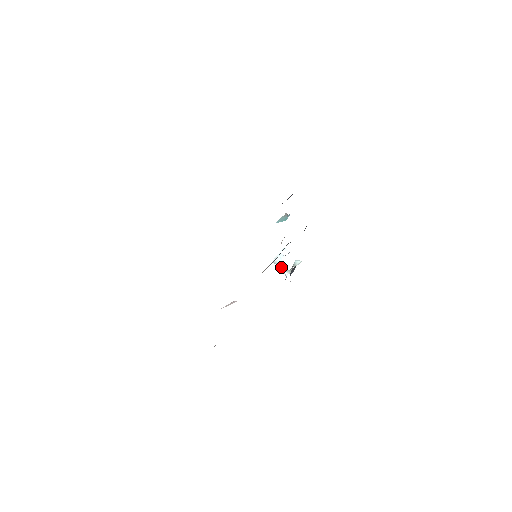
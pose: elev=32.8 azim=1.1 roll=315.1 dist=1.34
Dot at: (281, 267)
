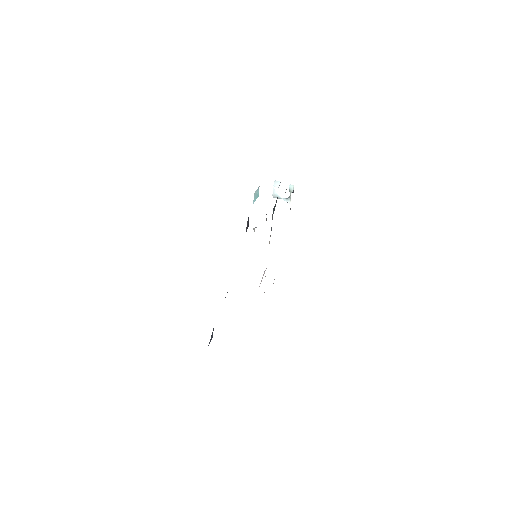
Dot at: (282, 198)
